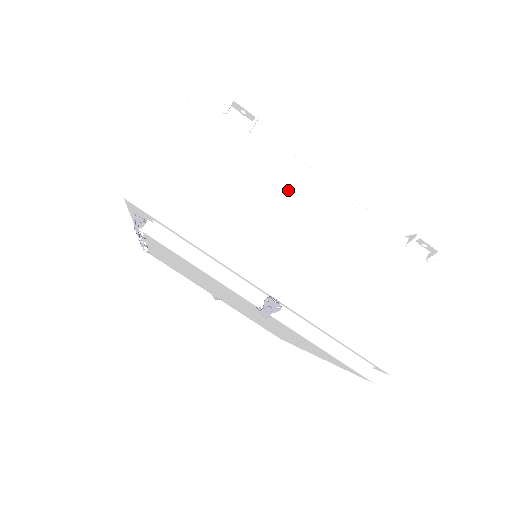
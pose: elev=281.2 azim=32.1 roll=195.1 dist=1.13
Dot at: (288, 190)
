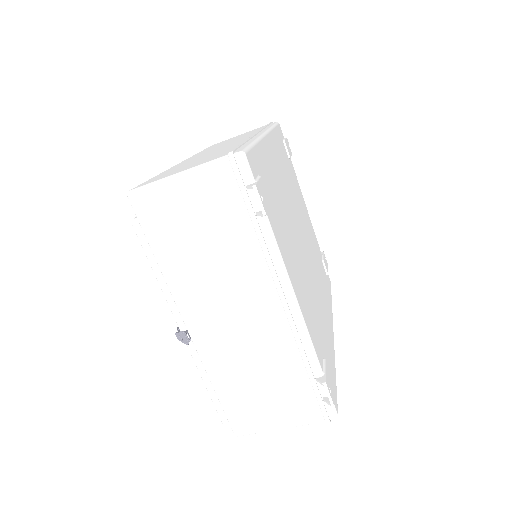
Dot at: (254, 278)
